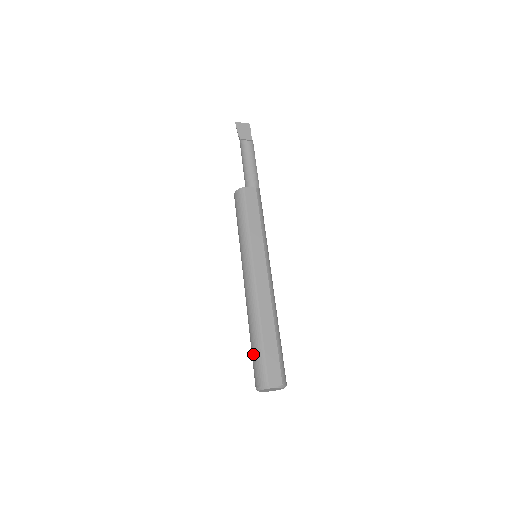
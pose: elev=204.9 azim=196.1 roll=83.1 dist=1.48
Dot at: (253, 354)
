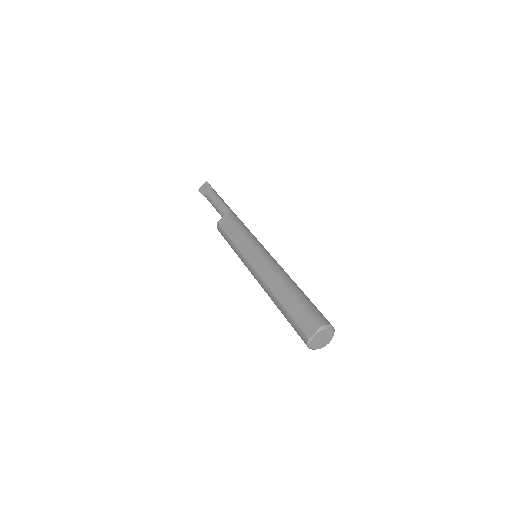
Dot at: (291, 325)
